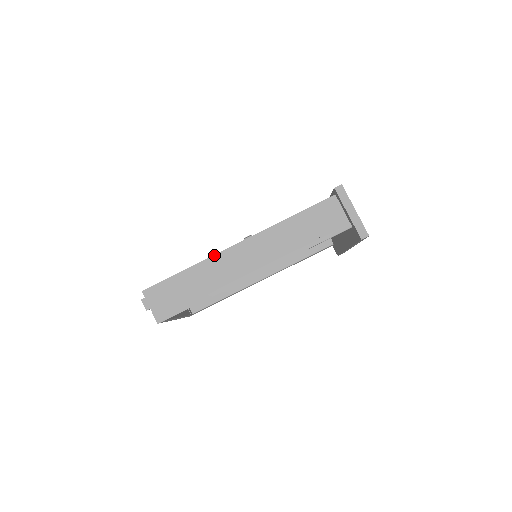
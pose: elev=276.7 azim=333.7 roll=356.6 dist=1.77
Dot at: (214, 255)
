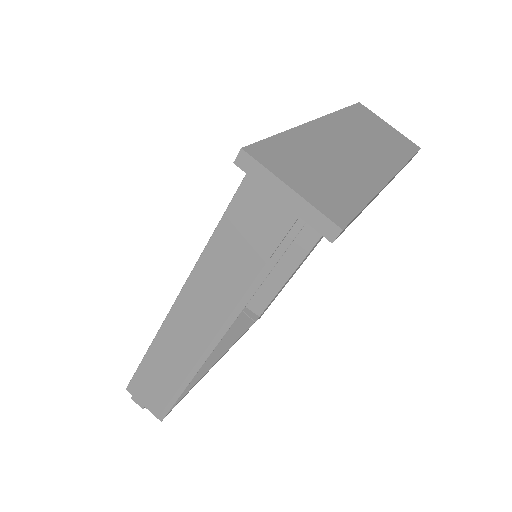
Dot at: (159, 329)
